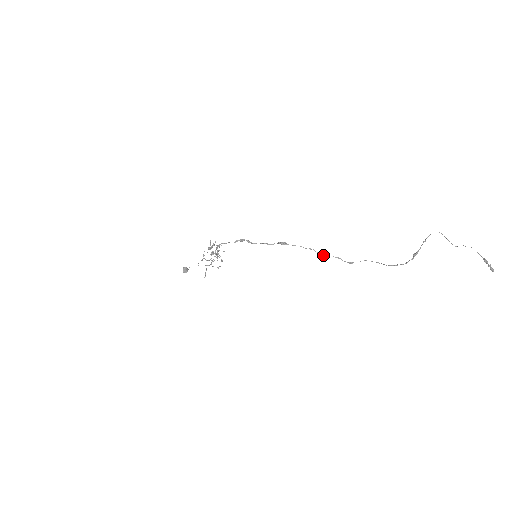
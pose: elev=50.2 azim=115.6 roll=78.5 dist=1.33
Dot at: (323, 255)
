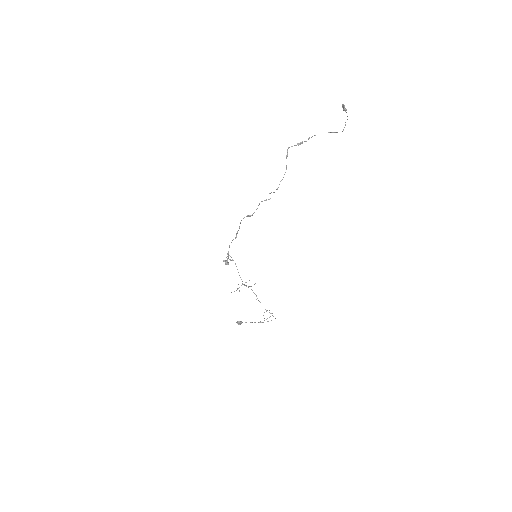
Dot at: (265, 200)
